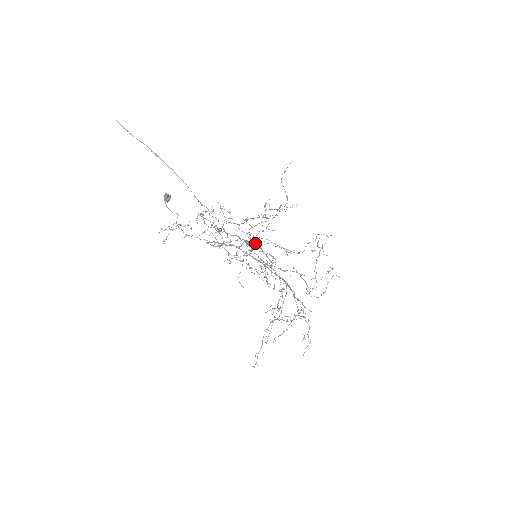
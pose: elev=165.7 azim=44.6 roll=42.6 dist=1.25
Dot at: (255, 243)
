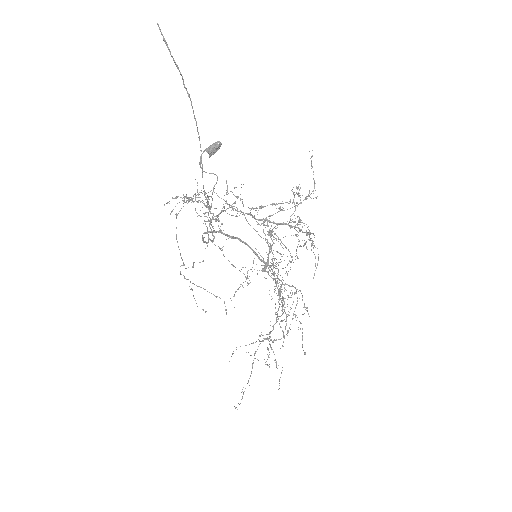
Dot at: (294, 228)
